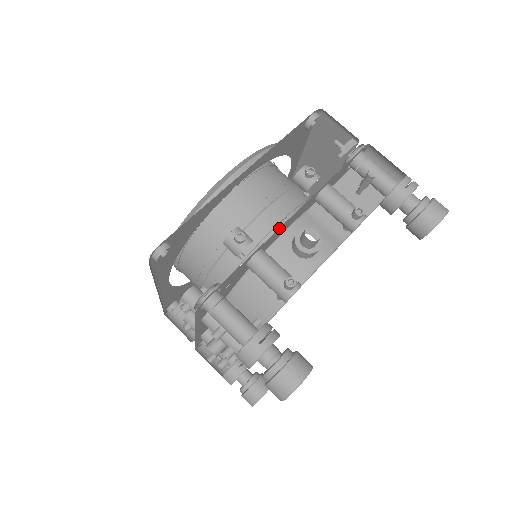
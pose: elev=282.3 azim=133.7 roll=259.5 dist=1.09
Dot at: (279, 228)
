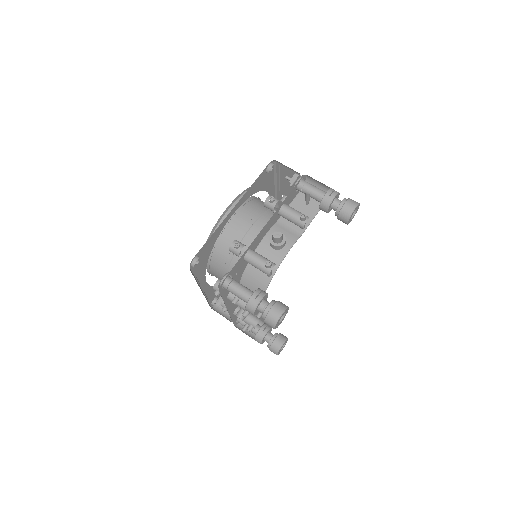
Dot at: (258, 235)
